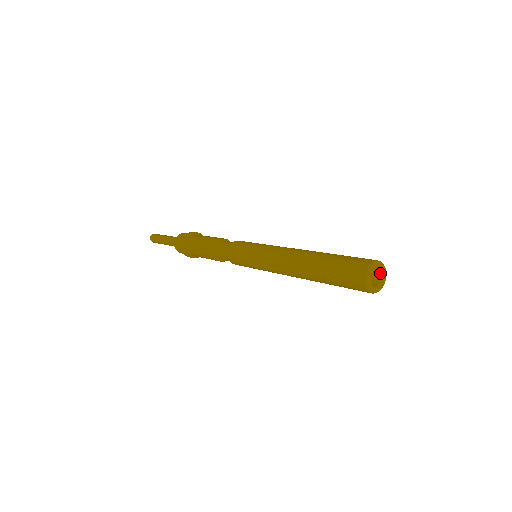
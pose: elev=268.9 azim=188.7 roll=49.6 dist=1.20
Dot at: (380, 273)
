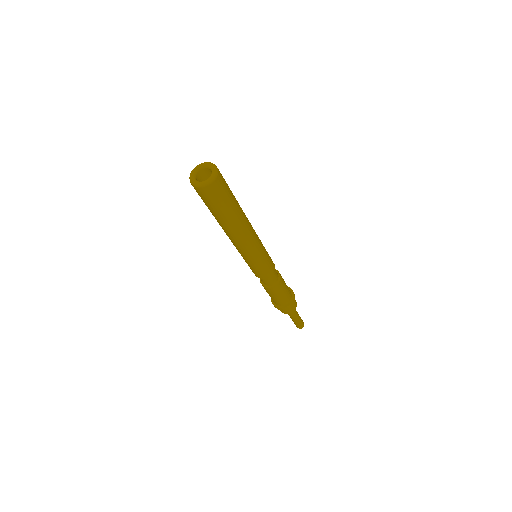
Dot at: (212, 172)
